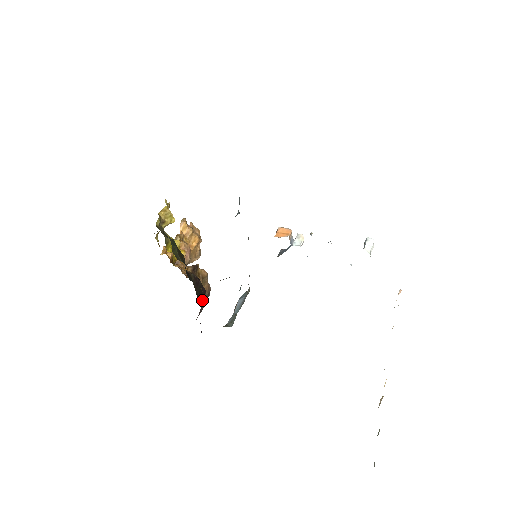
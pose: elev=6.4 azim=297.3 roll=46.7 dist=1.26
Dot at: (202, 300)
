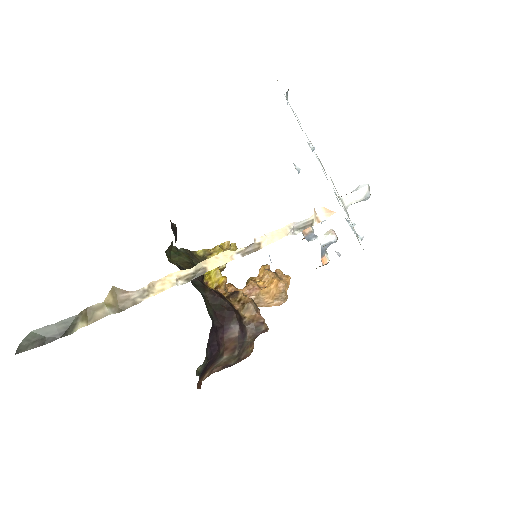
Dot at: (226, 319)
